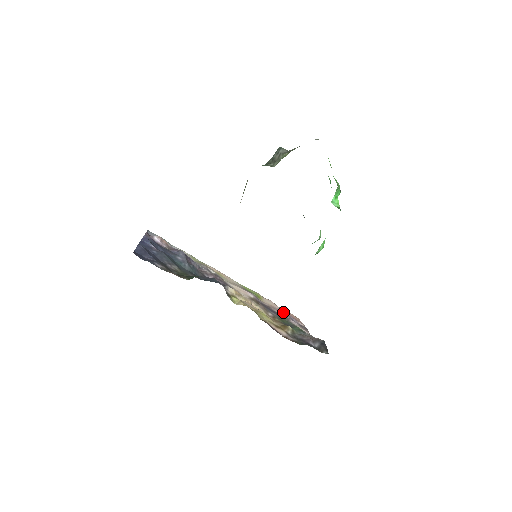
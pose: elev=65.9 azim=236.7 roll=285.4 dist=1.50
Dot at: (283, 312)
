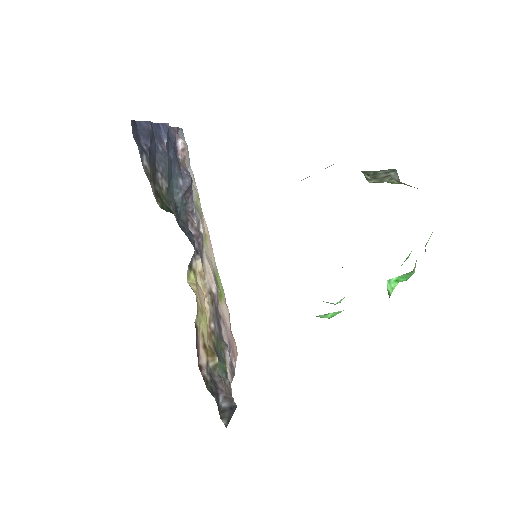
Dot at: (229, 334)
